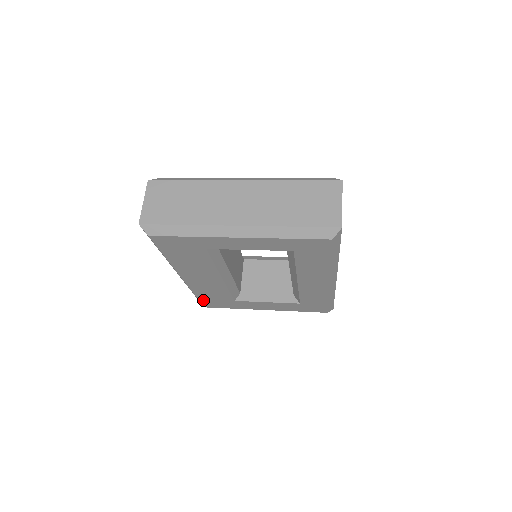
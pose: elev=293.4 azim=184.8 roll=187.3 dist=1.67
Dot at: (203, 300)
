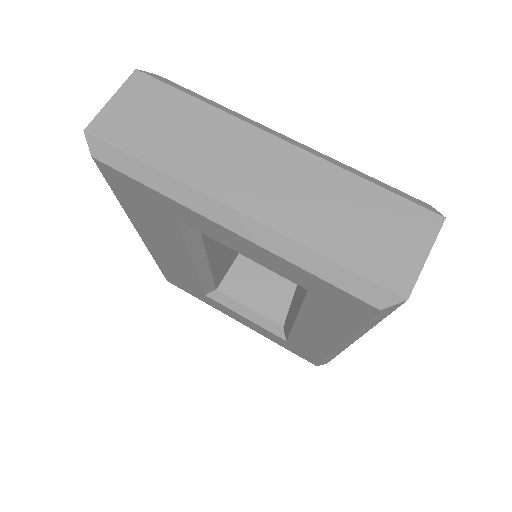
Dot at: (166, 273)
